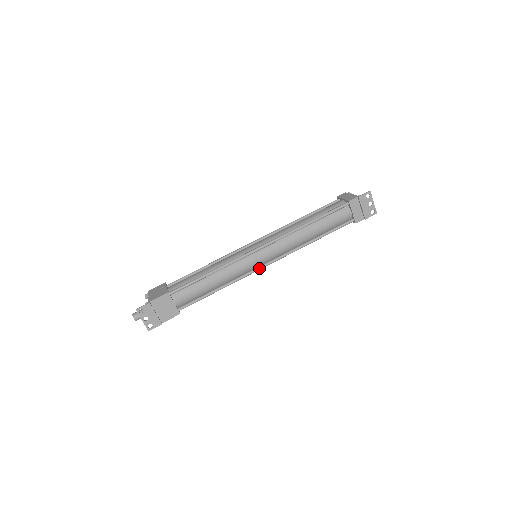
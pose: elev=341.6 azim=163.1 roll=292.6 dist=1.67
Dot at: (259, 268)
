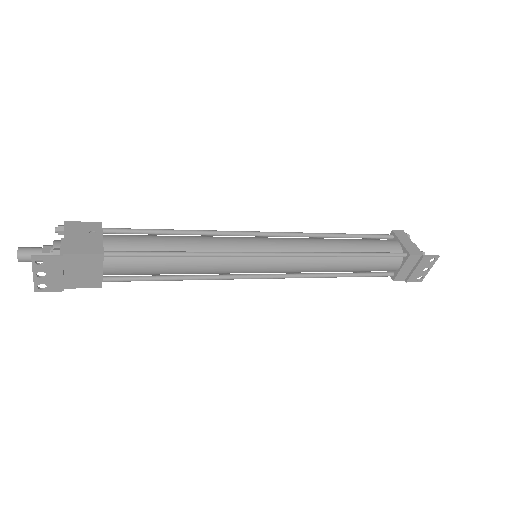
Dot at: (252, 277)
